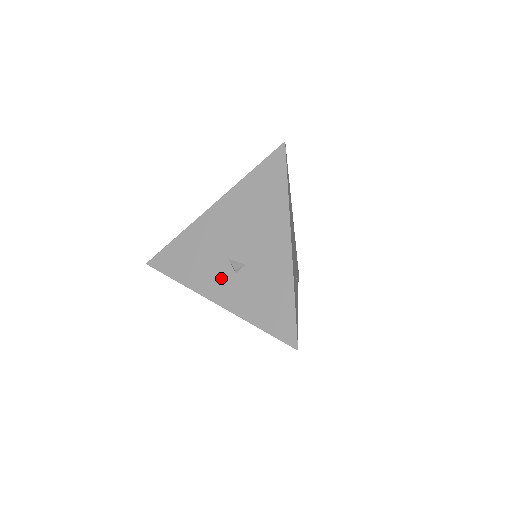
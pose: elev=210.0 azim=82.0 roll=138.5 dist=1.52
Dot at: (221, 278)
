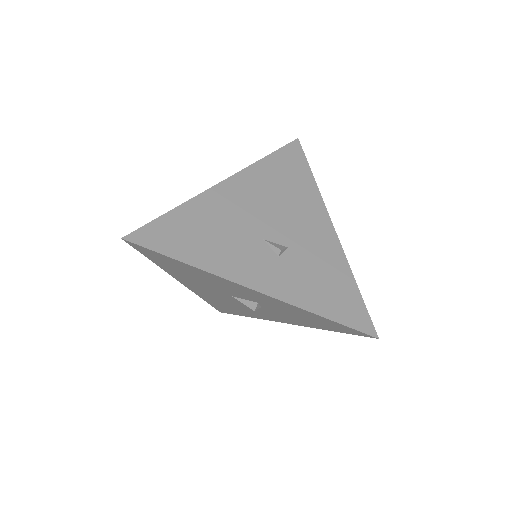
Dot at: (259, 261)
